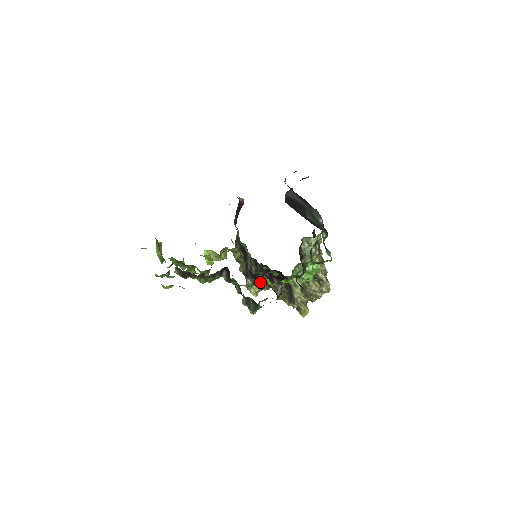
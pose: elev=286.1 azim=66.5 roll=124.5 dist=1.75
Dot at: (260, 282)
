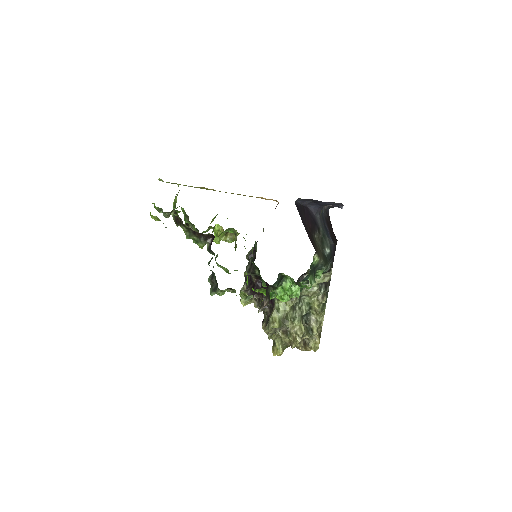
Dot at: (251, 290)
